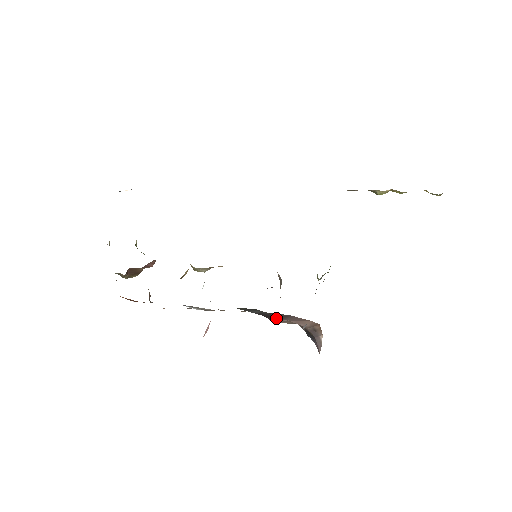
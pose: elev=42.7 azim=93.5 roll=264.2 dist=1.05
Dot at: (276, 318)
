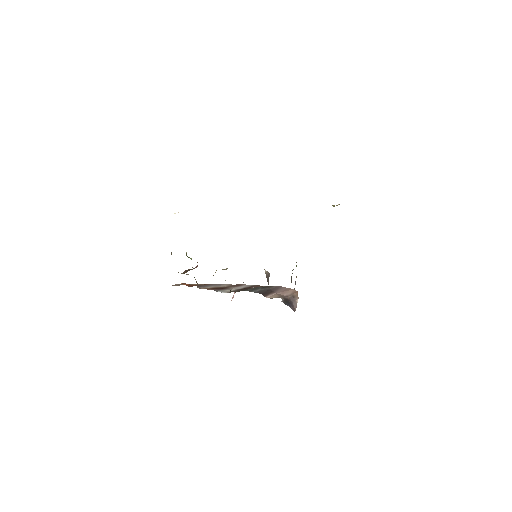
Dot at: (269, 293)
